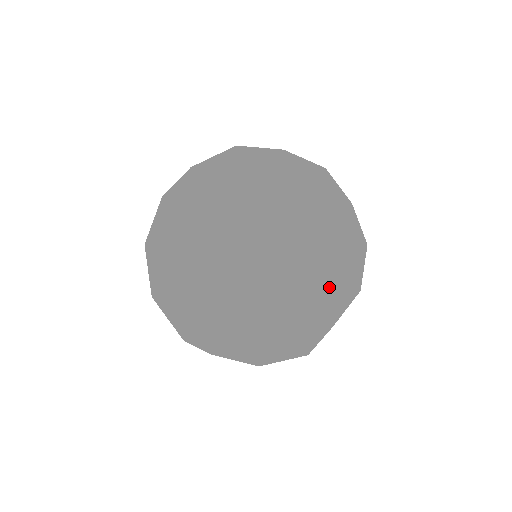
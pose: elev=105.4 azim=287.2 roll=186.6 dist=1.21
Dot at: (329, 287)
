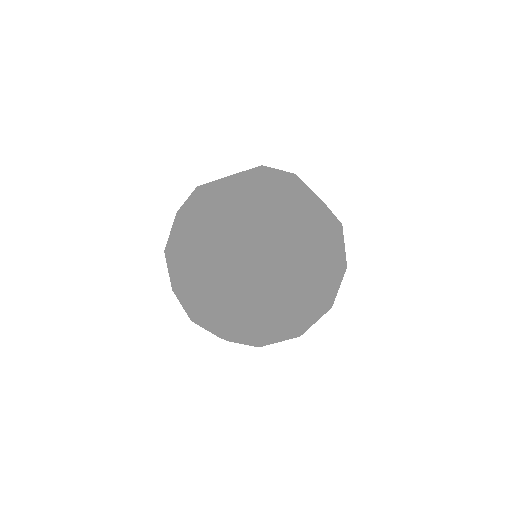
Dot at: (316, 232)
